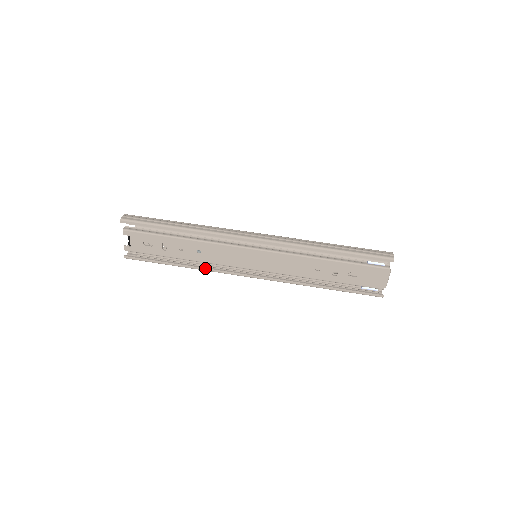
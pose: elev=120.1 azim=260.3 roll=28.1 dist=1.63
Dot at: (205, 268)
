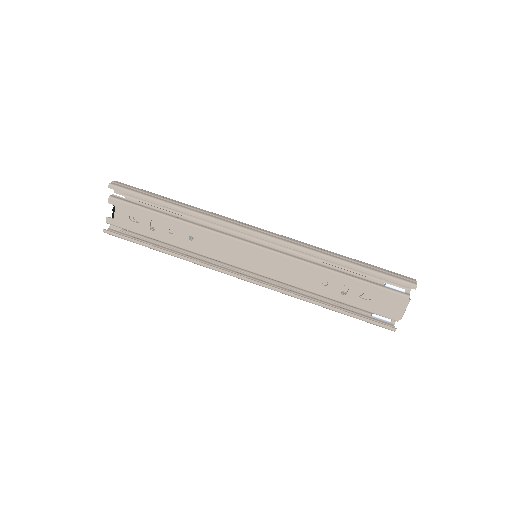
Dot at: (194, 260)
